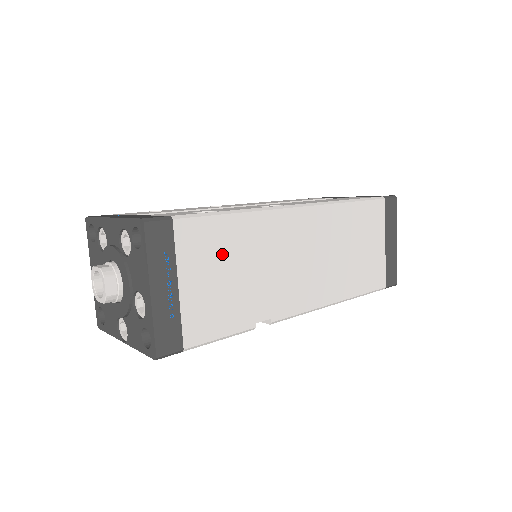
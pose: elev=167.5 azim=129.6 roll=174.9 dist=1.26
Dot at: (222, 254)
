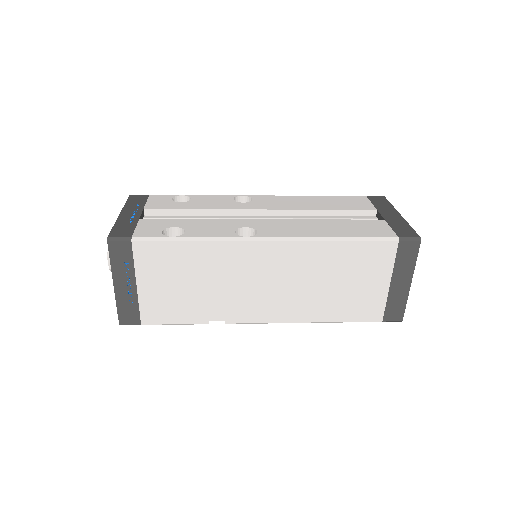
Dot at: (177, 269)
